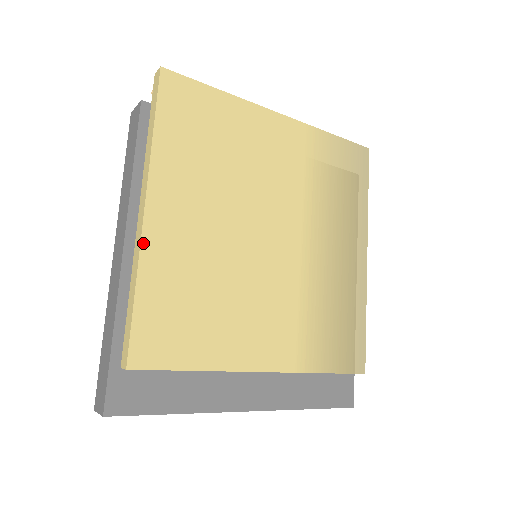
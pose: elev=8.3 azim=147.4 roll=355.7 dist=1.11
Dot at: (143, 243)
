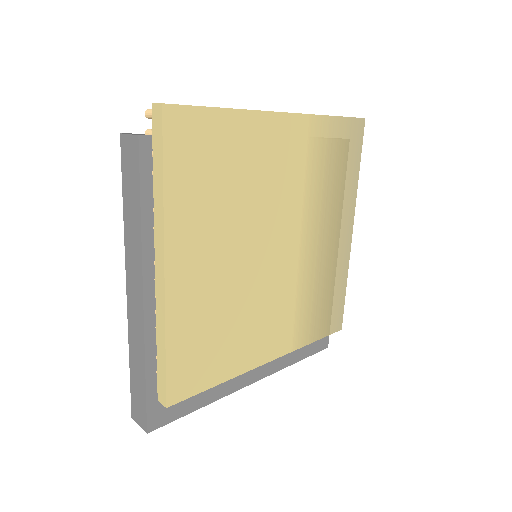
Dot at: (167, 304)
